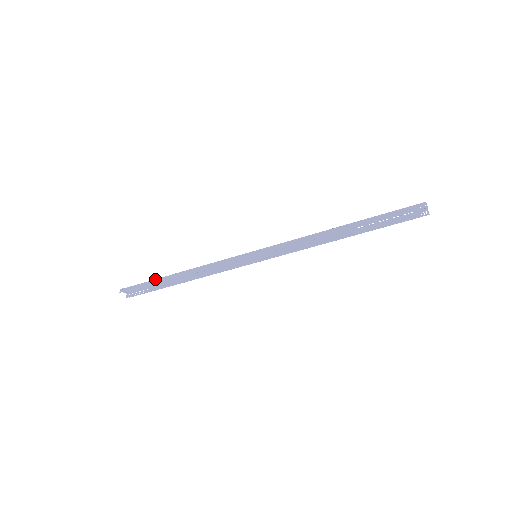
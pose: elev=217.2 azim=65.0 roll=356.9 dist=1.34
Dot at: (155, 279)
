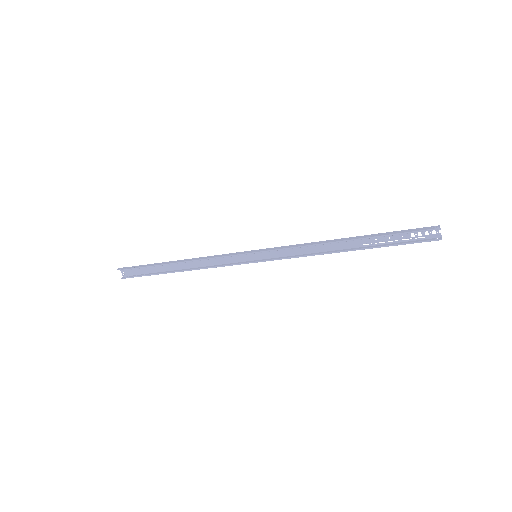
Dot at: (154, 263)
